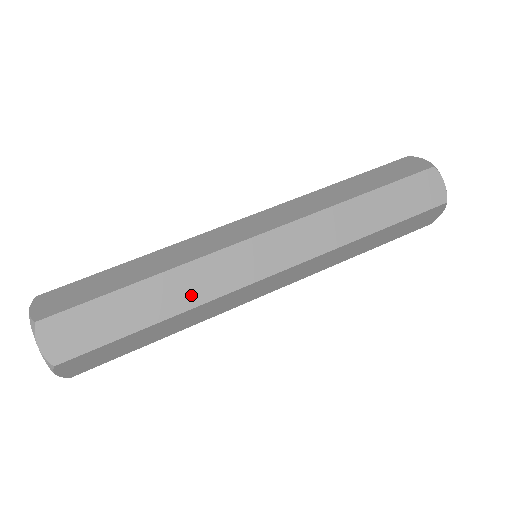
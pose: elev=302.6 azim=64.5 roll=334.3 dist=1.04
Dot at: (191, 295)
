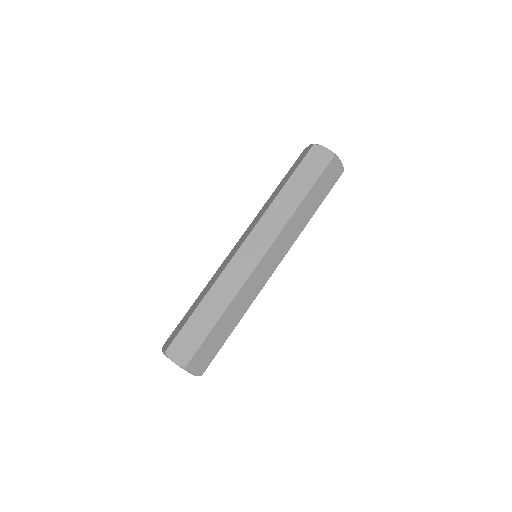
Dot at: (229, 293)
